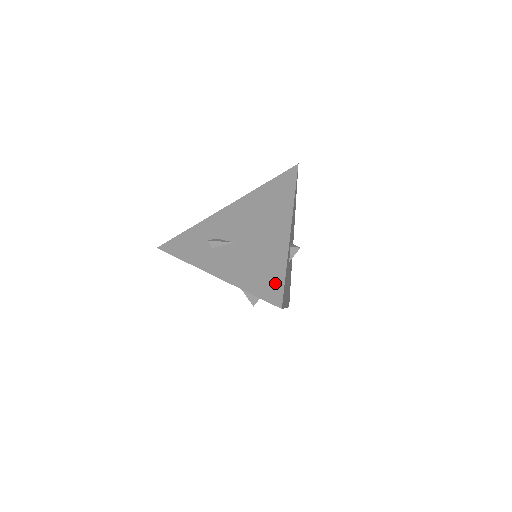
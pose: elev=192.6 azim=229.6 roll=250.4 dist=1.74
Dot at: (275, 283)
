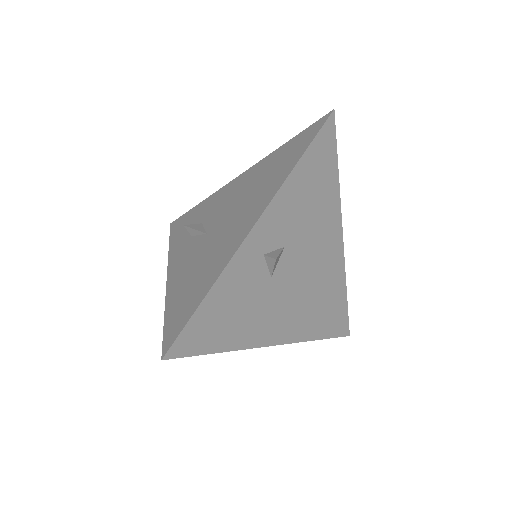
Dot at: (185, 313)
